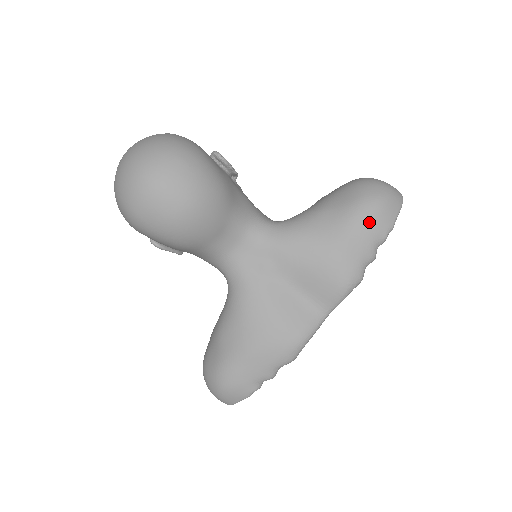
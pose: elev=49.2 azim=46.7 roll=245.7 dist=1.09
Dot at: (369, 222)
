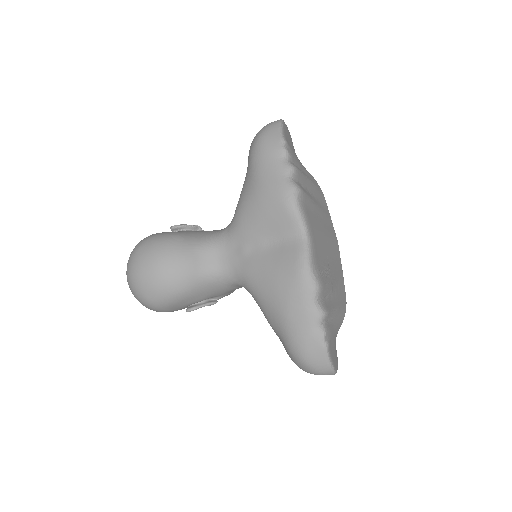
Dot at: (263, 155)
